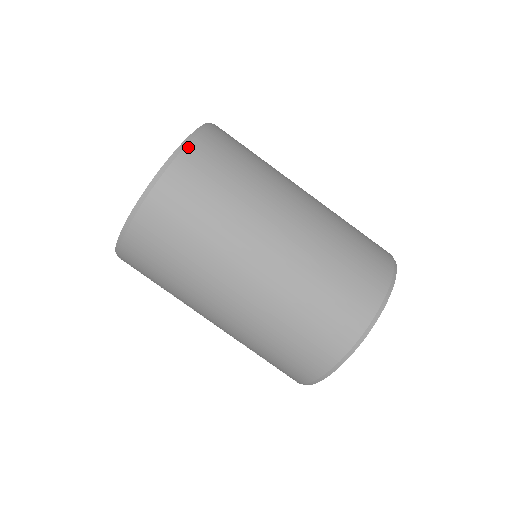
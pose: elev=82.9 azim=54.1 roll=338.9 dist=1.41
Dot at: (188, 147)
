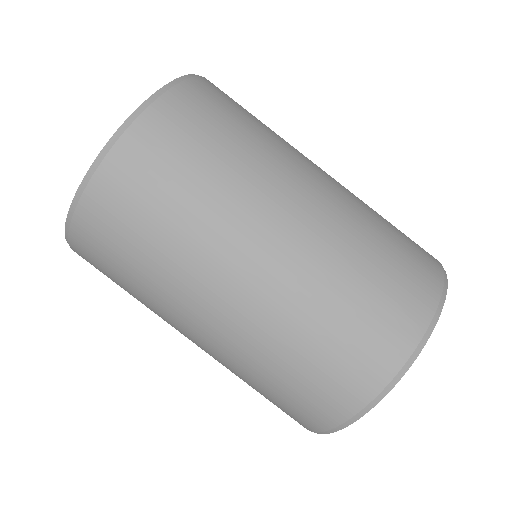
Dot at: (99, 171)
